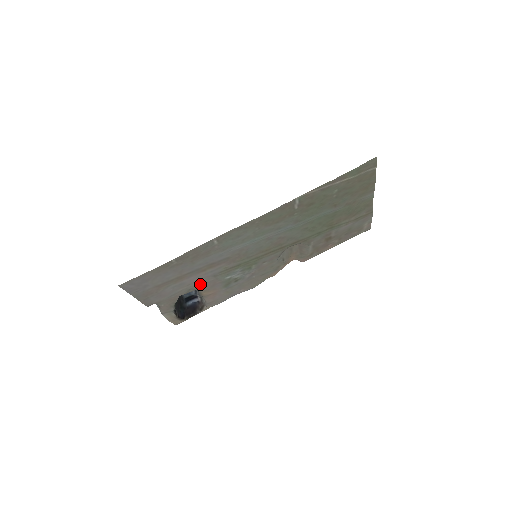
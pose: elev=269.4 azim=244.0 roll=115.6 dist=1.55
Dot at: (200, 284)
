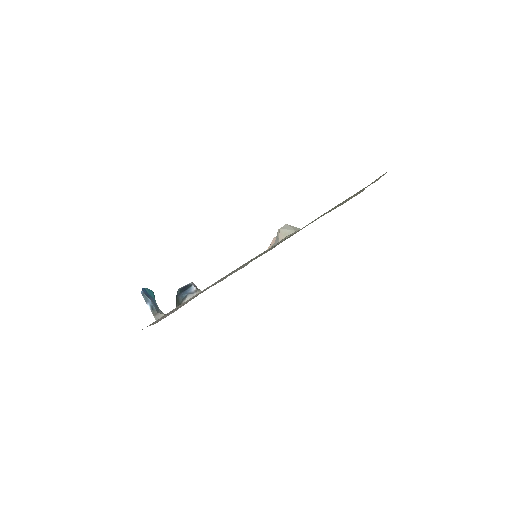
Dot at: occluded
